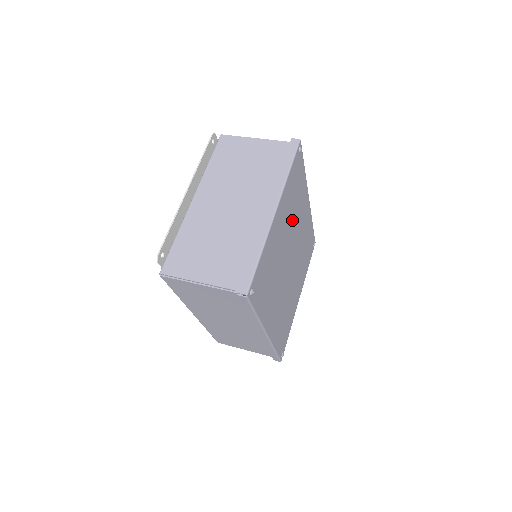
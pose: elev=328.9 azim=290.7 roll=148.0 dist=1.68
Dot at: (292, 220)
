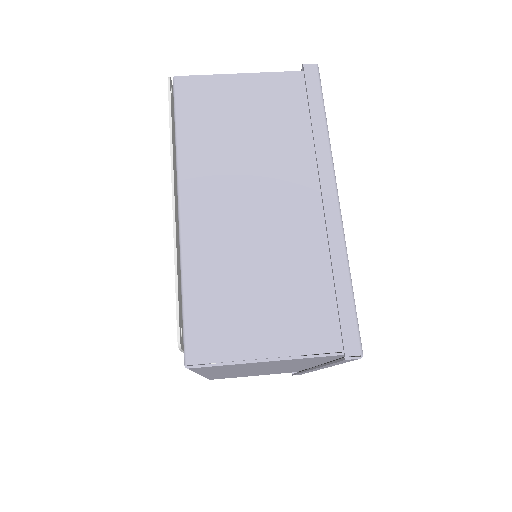
Dot at: occluded
